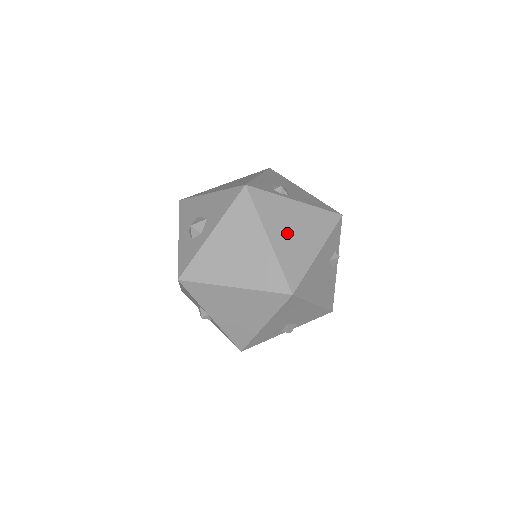
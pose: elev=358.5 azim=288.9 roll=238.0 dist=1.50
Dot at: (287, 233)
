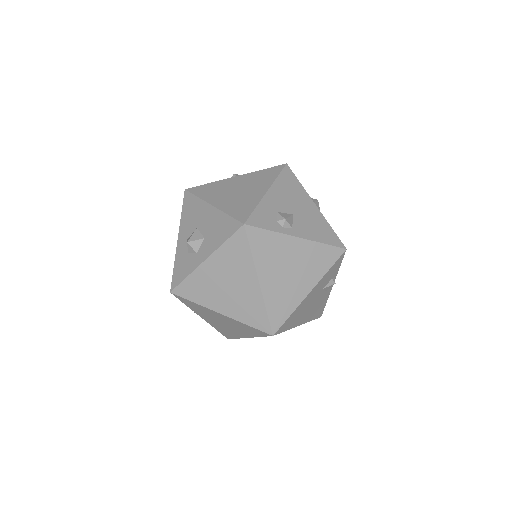
Dot at: (280, 274)
